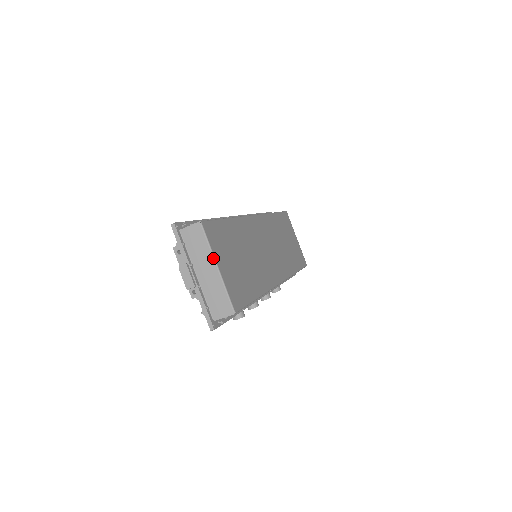
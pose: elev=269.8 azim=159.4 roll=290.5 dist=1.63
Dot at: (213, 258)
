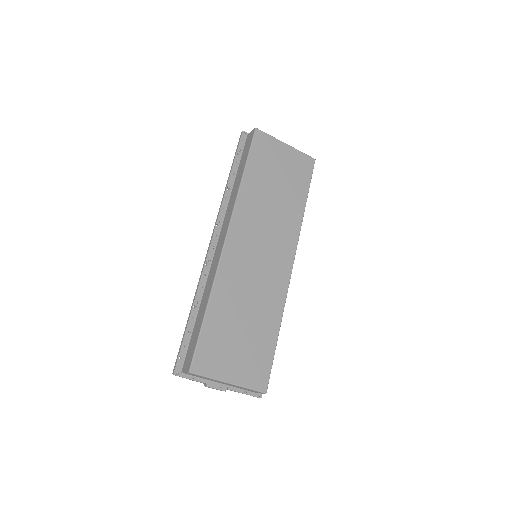
Dot at: occluded
